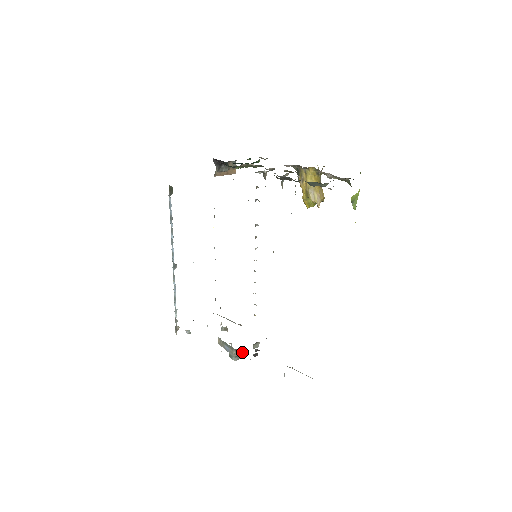
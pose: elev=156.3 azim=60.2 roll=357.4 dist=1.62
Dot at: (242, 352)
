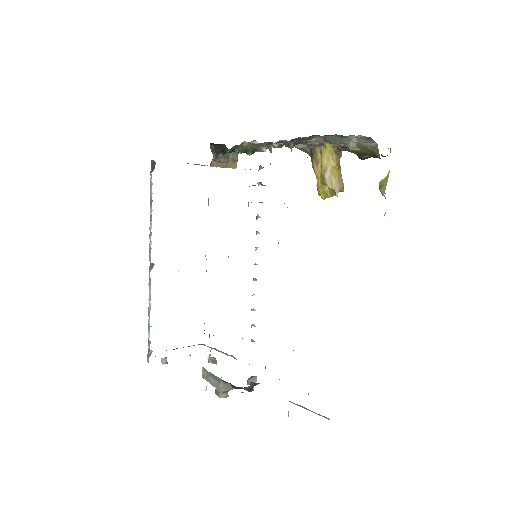
Dot at: (232, 386)
